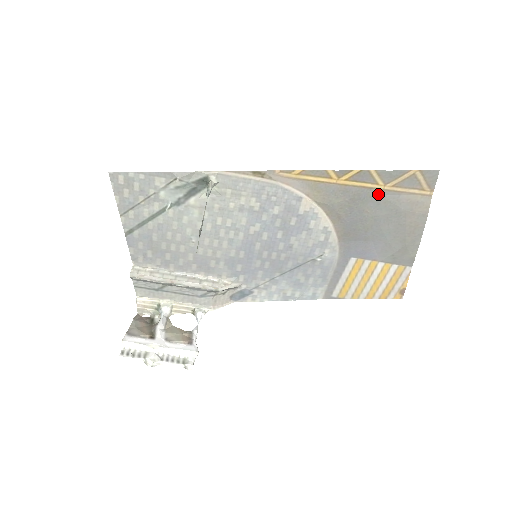
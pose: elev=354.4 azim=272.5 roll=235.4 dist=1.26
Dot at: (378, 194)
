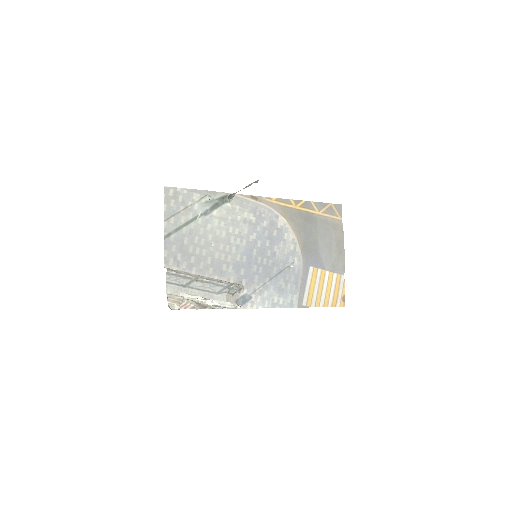
Dot at: (317, 218)
